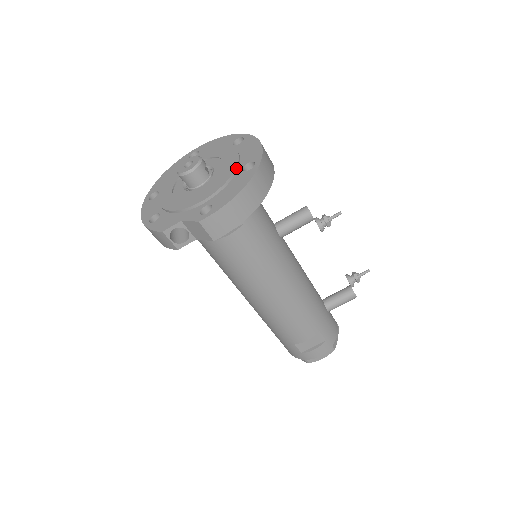
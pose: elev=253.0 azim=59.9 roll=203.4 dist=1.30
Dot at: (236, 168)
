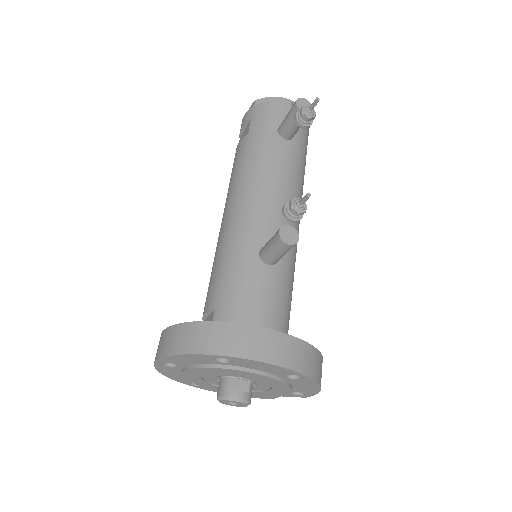
Dot at: (282, 382)
